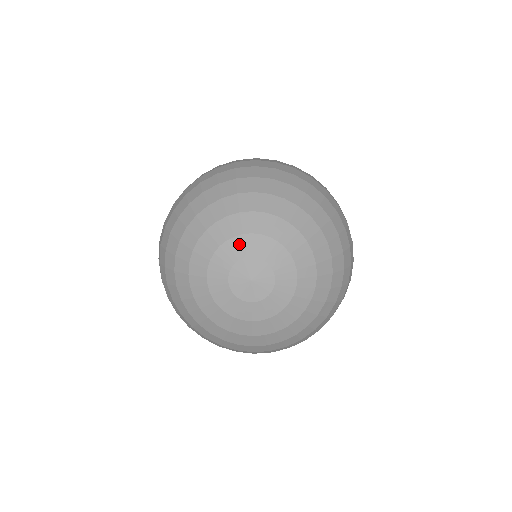
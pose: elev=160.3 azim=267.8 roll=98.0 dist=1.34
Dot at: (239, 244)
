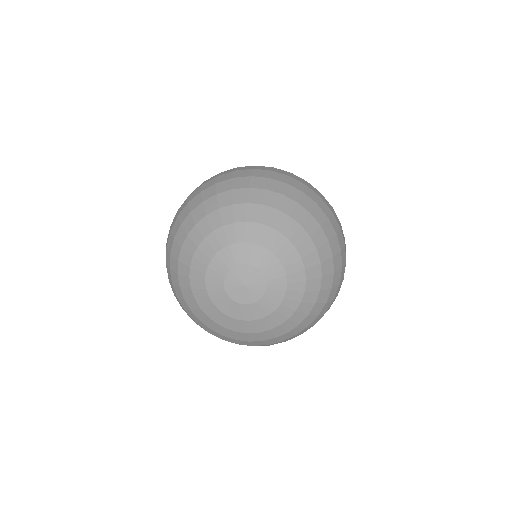
Dot at: (233, 252)
